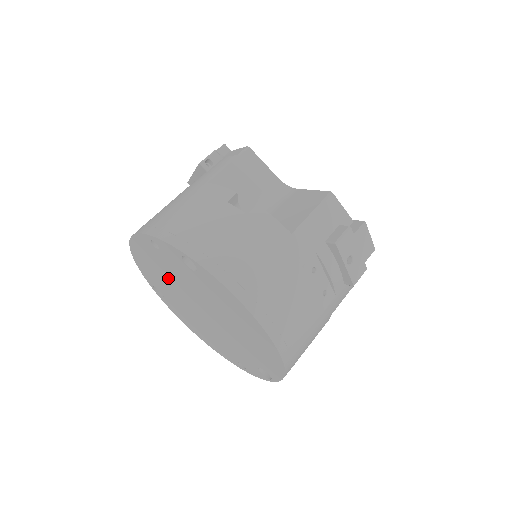
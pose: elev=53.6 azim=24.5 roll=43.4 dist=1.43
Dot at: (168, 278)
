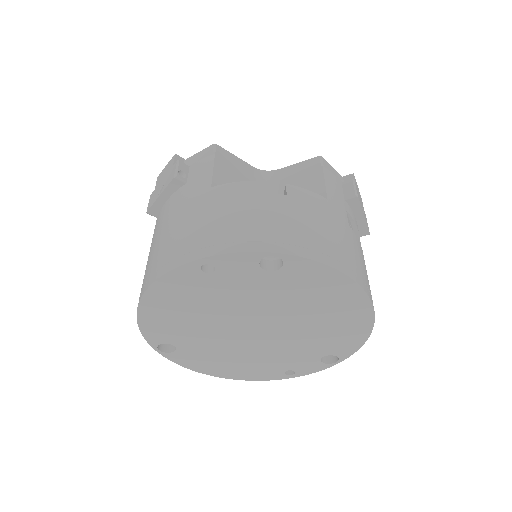
Dot at: (206, 312)
